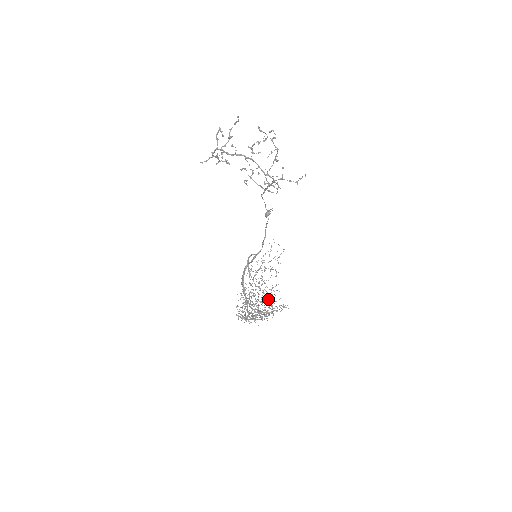
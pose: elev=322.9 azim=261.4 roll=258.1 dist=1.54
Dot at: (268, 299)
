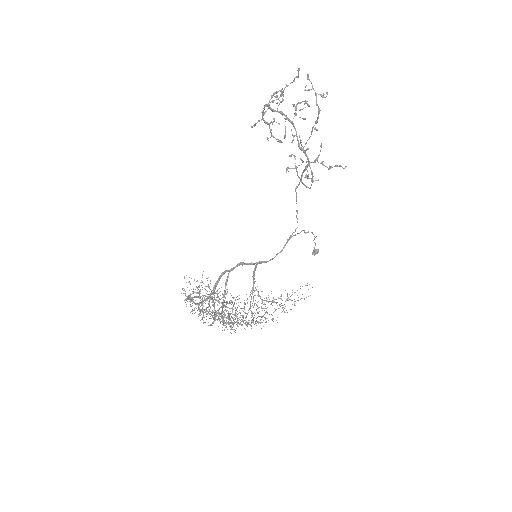
Dot at: occluded
